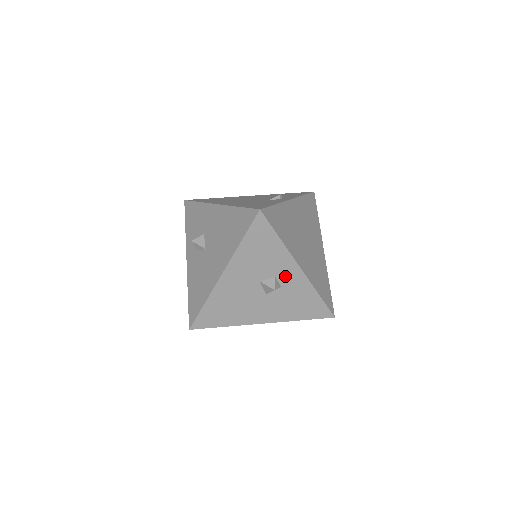
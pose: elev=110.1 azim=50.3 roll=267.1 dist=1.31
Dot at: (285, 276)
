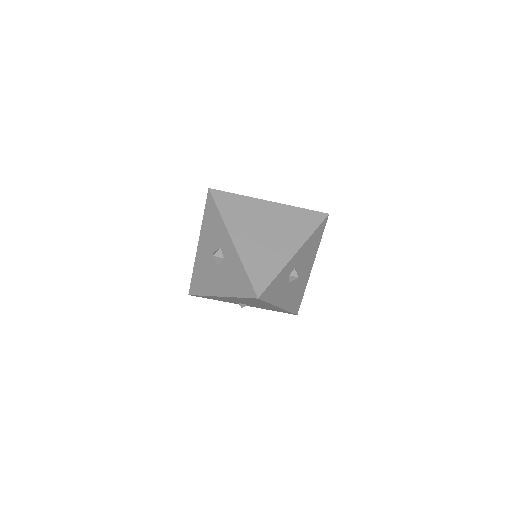
Dot at: (225, 248)
